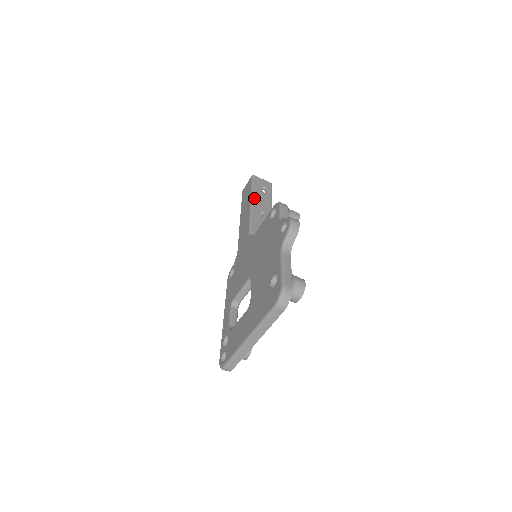
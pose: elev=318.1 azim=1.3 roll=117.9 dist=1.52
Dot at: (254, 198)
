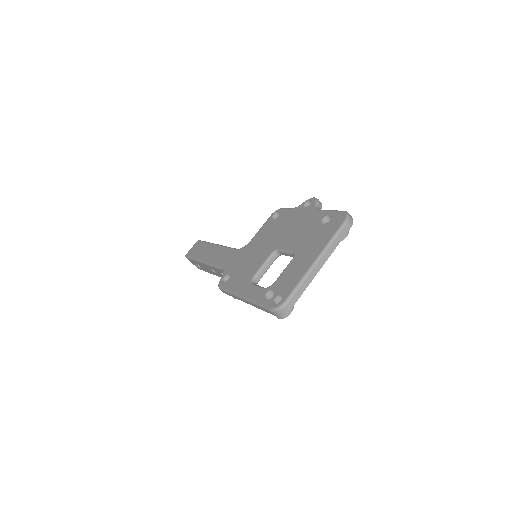
Dot at: occluded
